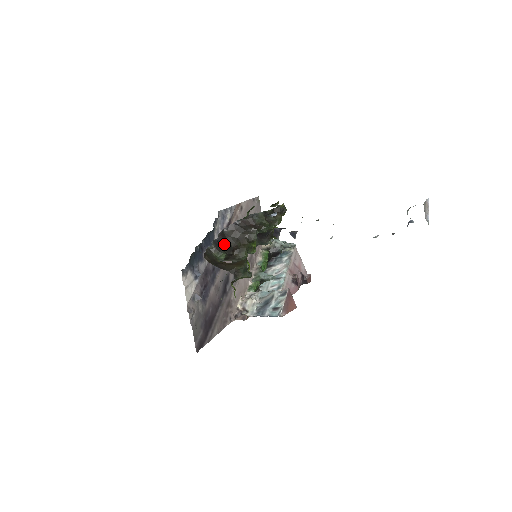
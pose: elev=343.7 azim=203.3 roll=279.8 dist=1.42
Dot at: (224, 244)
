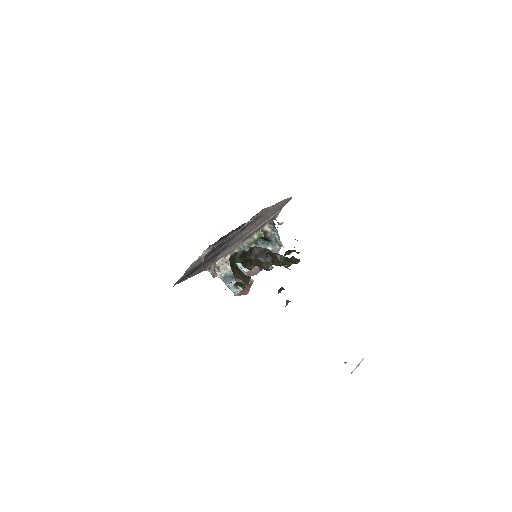
Dot at: (247, 256)
